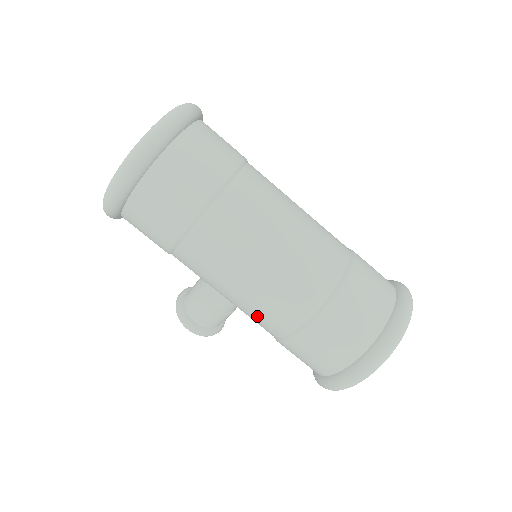
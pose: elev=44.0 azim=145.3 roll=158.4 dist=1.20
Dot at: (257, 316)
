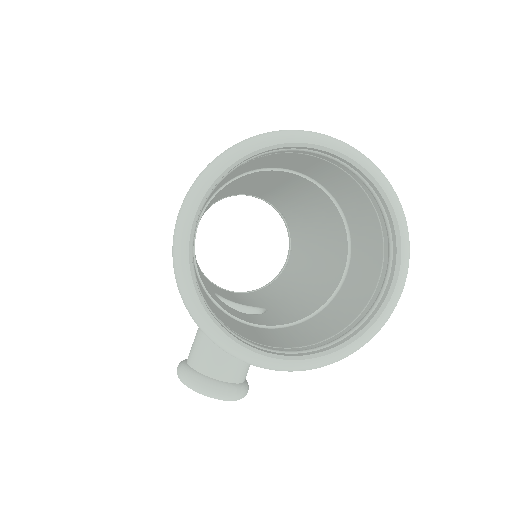
Dot at: occluded
